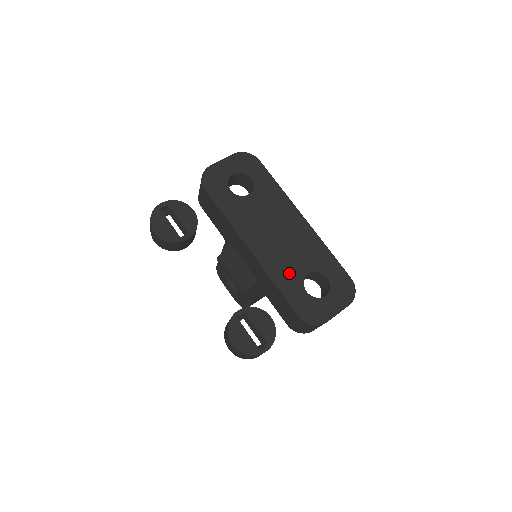
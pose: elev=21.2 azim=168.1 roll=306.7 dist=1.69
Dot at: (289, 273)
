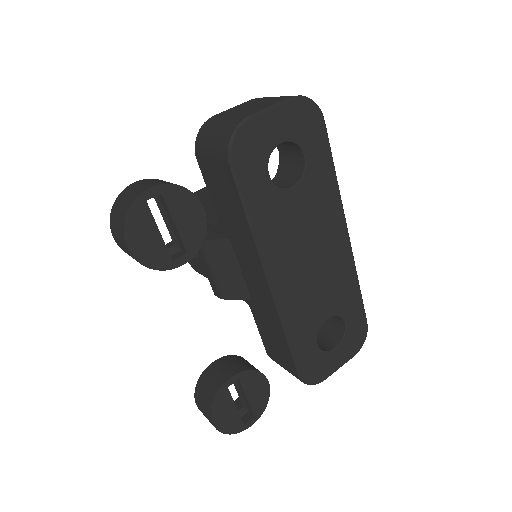
Dot at: (306, 319)
